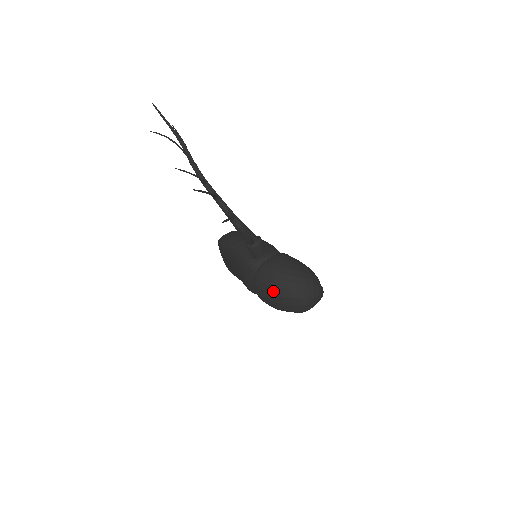
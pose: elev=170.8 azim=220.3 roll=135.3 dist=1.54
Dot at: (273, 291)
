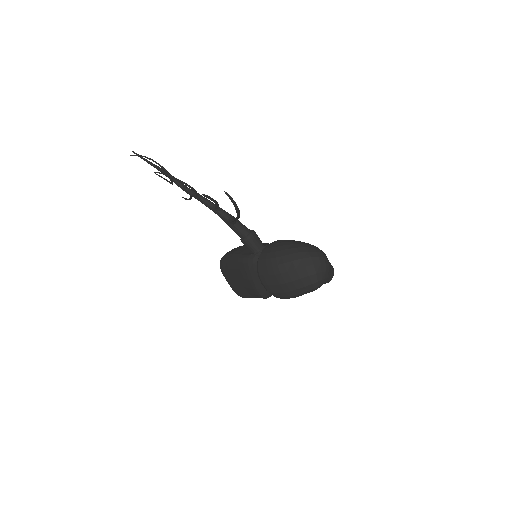
Dot at: (277, 270)
